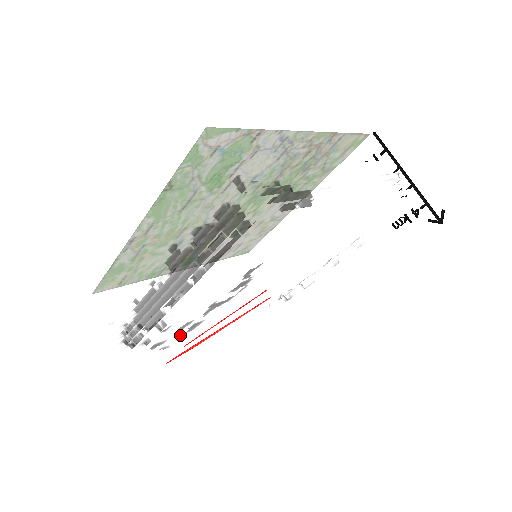
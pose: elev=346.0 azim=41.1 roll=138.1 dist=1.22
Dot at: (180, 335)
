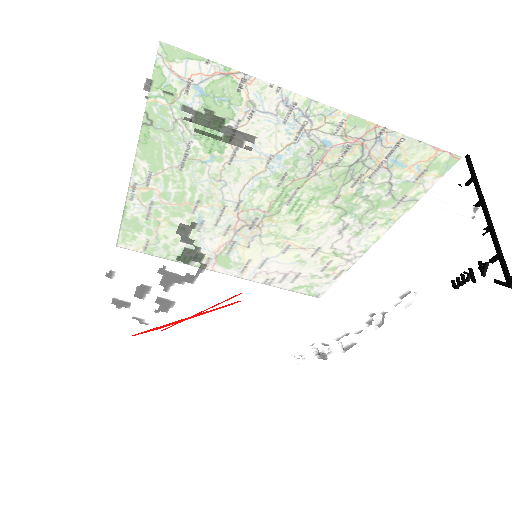
Dot at: (151, 309)
